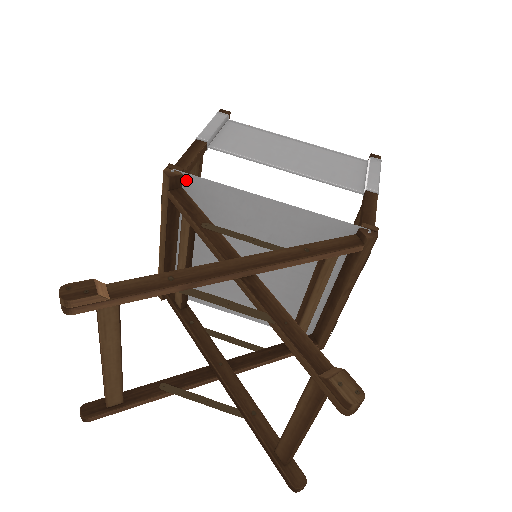
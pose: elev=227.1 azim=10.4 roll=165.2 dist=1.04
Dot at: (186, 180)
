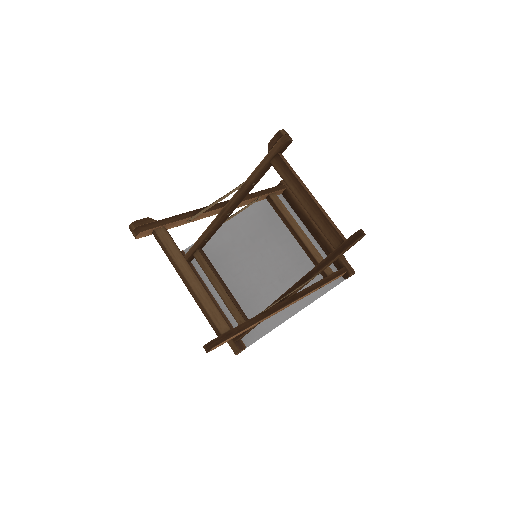
Dot at: occluded
